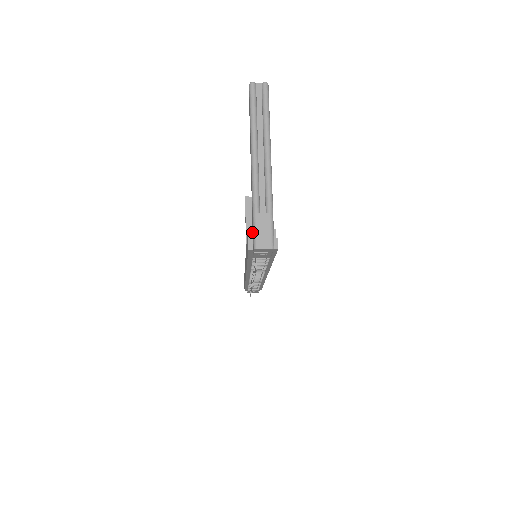
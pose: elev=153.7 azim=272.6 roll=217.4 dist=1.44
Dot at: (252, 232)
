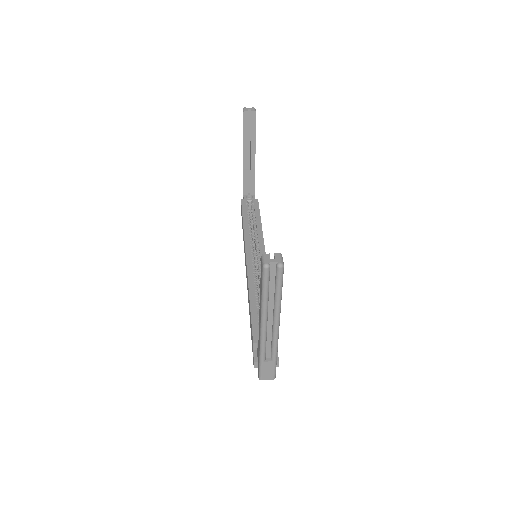
Dot at: (257, 354)
